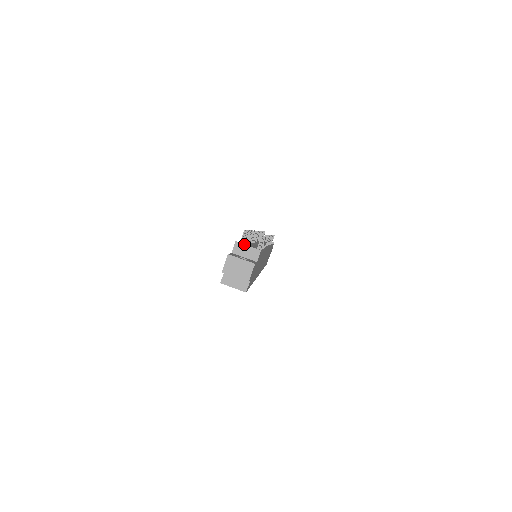
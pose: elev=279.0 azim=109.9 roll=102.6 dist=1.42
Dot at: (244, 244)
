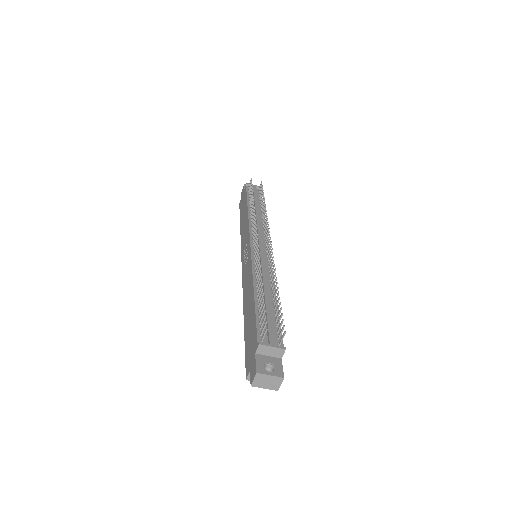
Dot at: (268, 346)
